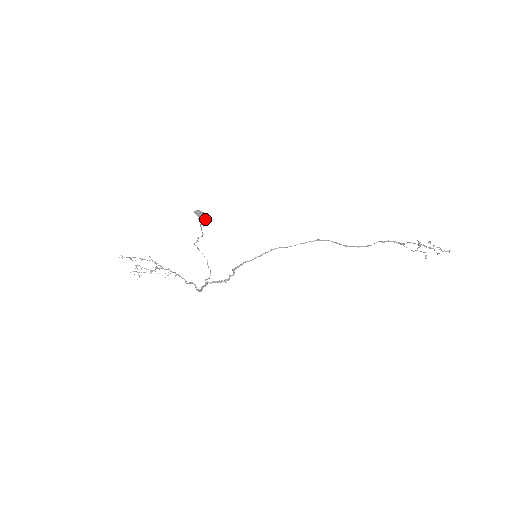
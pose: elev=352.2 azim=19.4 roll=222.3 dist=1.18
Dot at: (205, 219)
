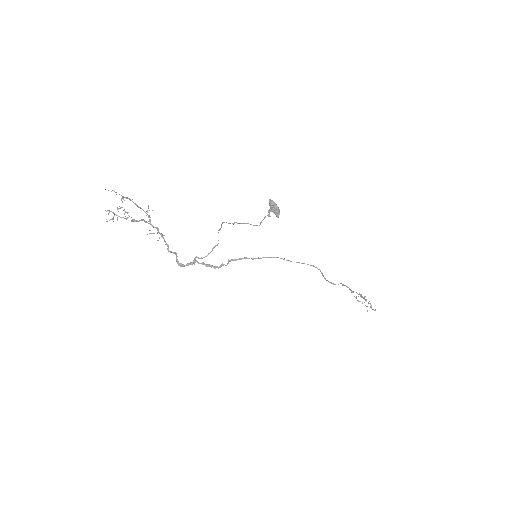
Dot at: (278, 214)
